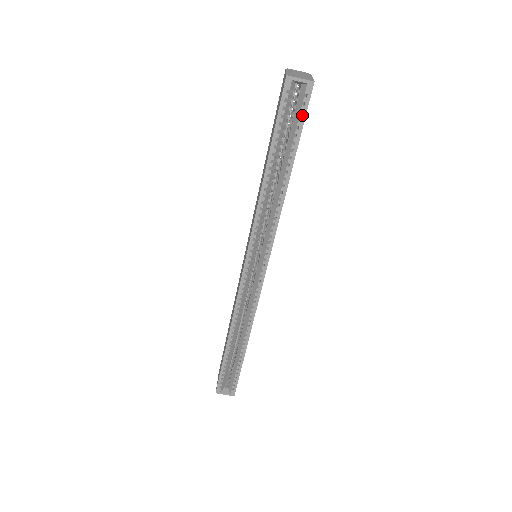
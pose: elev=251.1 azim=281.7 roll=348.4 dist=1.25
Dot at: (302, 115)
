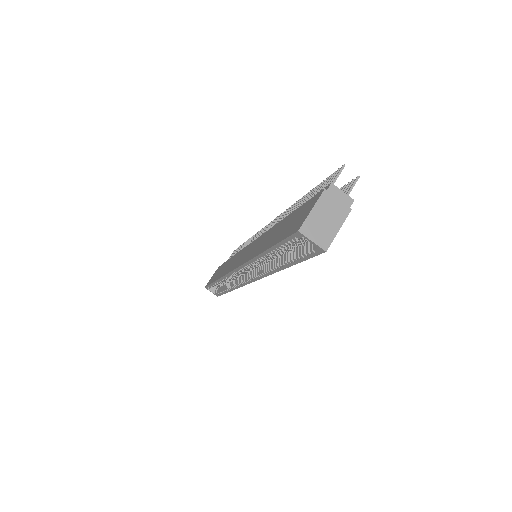
Dot at: (306, 256)
